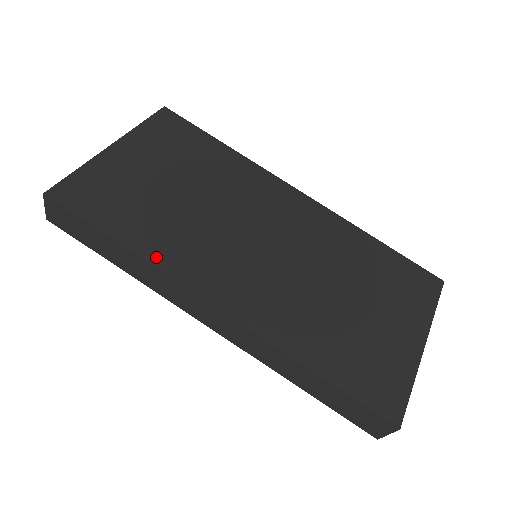
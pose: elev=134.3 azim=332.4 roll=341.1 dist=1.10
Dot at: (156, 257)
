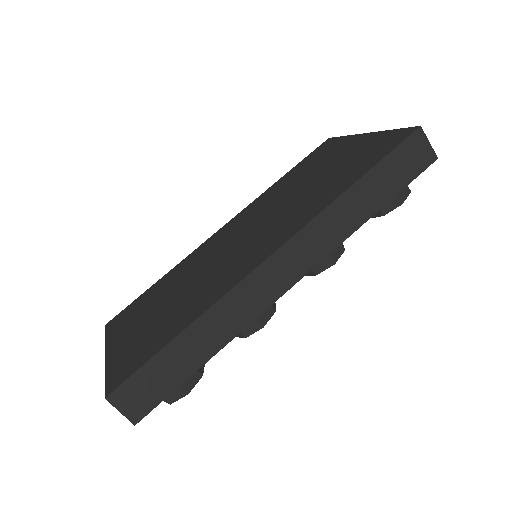
Dot at: (210, 303)
